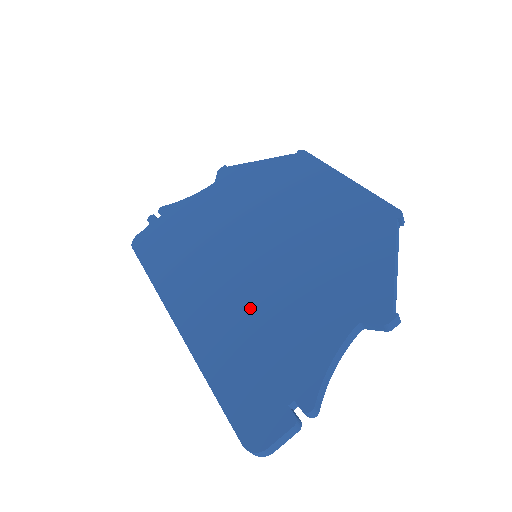
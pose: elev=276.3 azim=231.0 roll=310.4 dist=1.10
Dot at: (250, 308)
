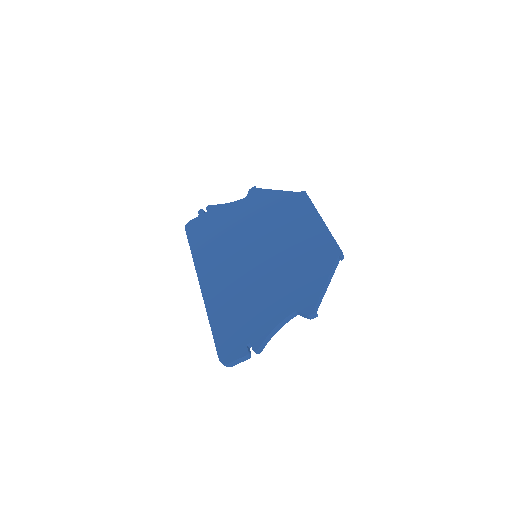
Dot at: (243, 288)
